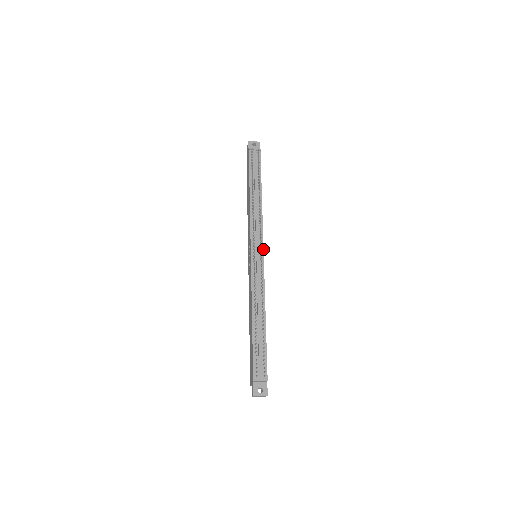
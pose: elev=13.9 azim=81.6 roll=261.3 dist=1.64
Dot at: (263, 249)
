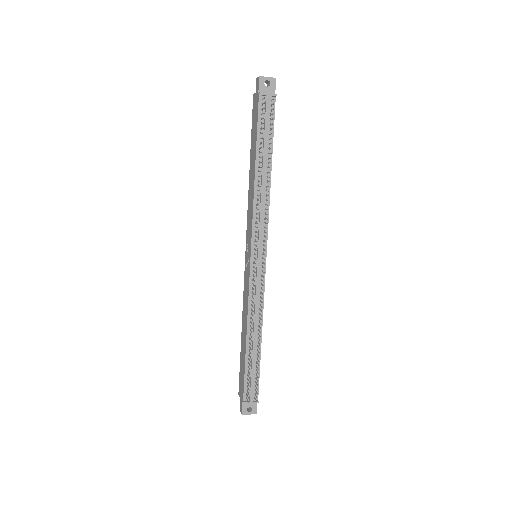
Dot at: (266, 253)
